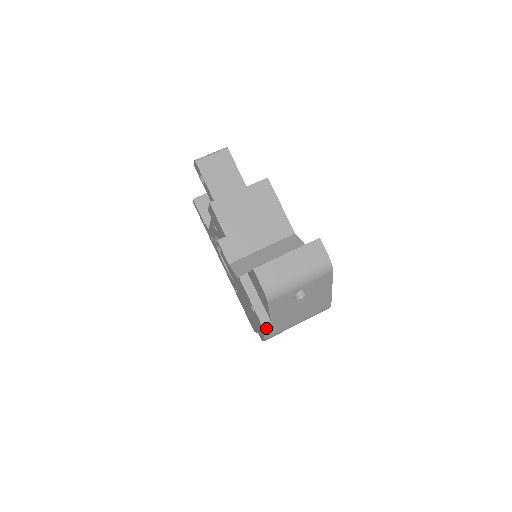
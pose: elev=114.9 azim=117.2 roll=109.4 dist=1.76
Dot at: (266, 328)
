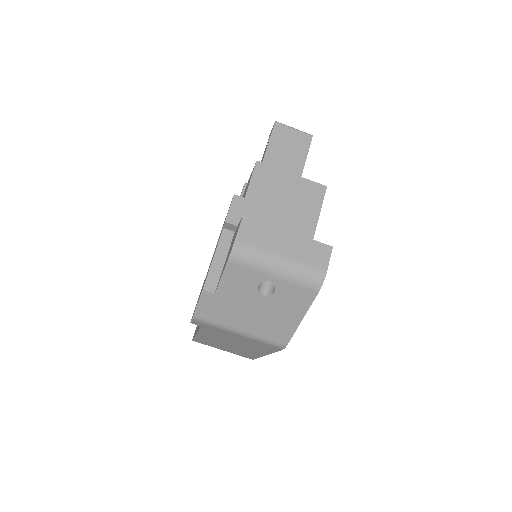
Dot at: (204, 299)
